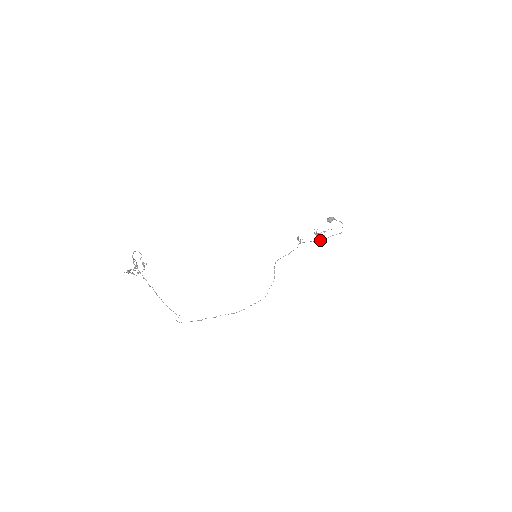
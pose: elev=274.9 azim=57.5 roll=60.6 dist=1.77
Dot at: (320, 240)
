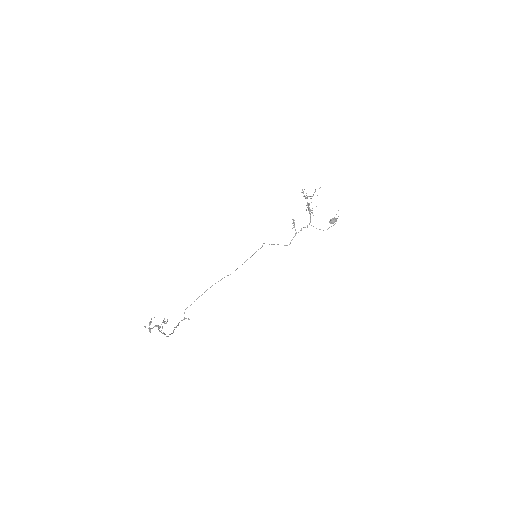
Dot at: occluded
